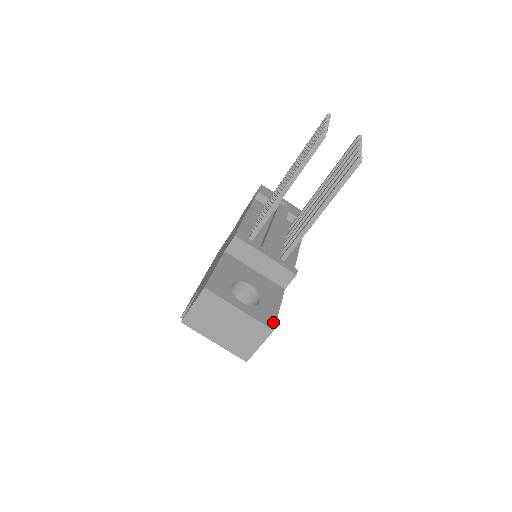
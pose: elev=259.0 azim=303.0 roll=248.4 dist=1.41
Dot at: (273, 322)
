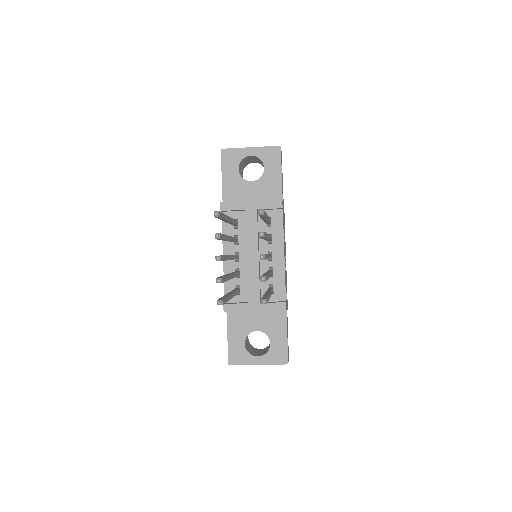
Dot at: (285, 356)
